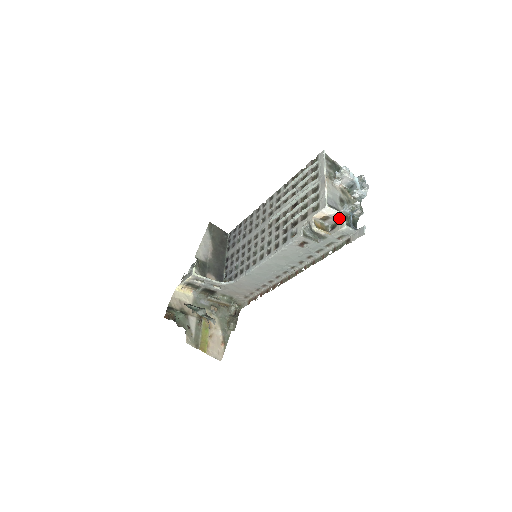
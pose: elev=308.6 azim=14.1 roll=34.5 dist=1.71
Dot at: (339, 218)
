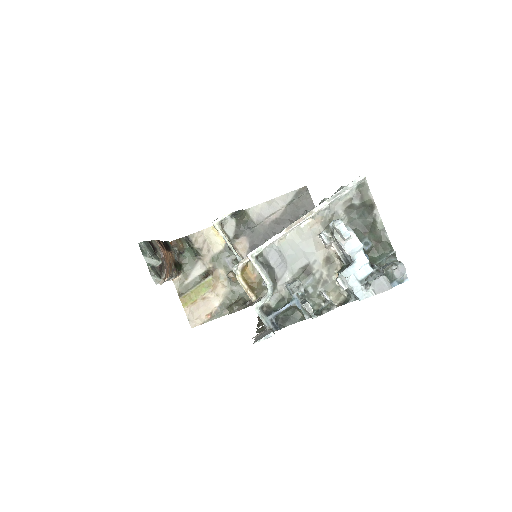
Dot at: (268, 289)
